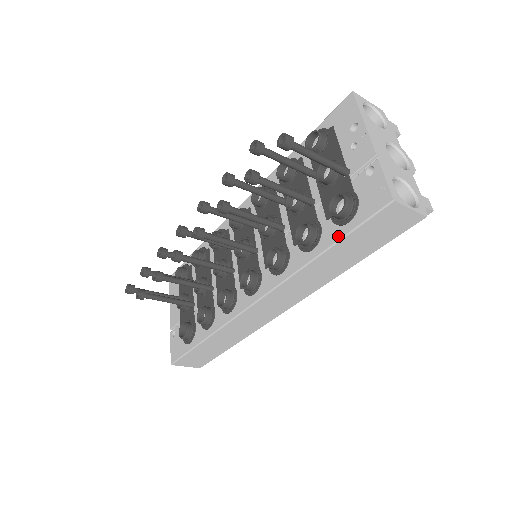
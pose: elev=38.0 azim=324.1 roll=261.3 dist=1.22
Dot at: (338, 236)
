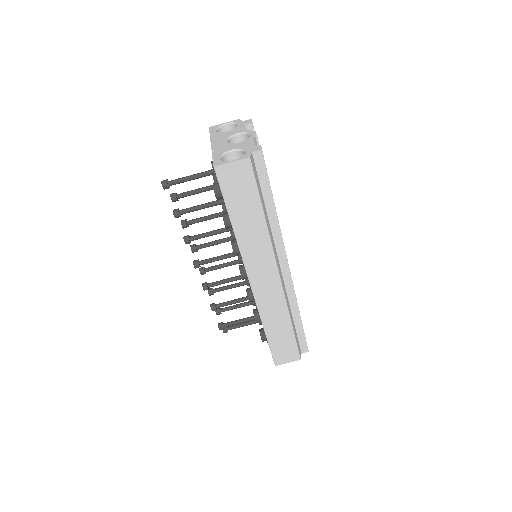
Dot at: (226, 208)
